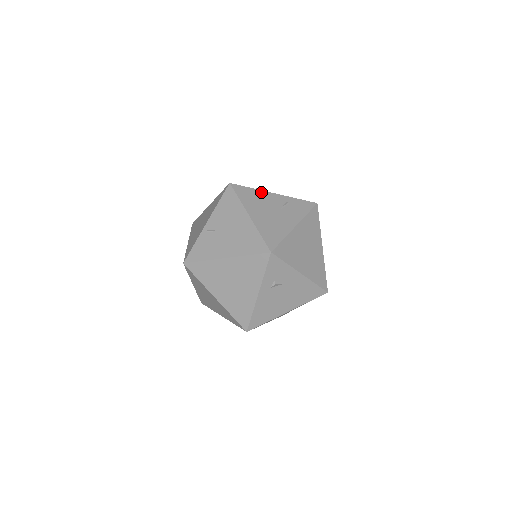
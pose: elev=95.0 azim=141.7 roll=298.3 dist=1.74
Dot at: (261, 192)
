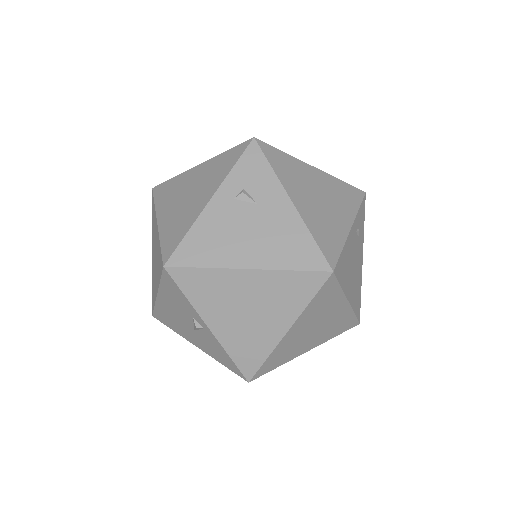
Dot at: occluded
